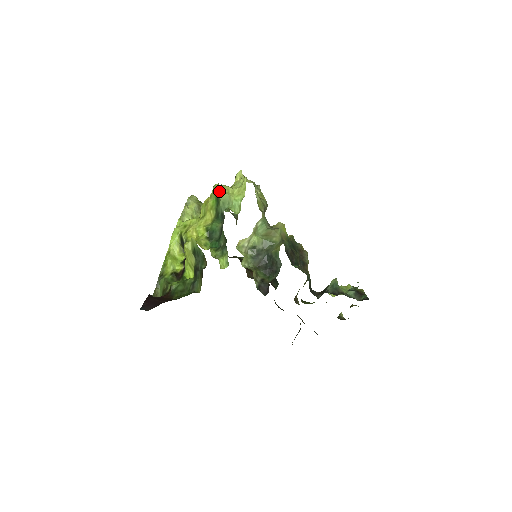
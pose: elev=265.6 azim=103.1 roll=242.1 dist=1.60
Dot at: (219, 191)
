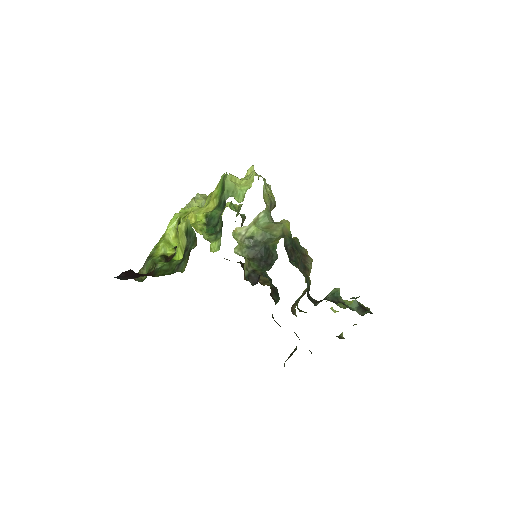
Dot at: (225, 179)
